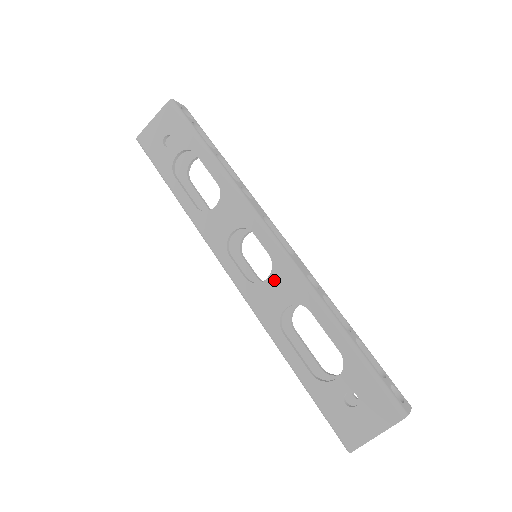
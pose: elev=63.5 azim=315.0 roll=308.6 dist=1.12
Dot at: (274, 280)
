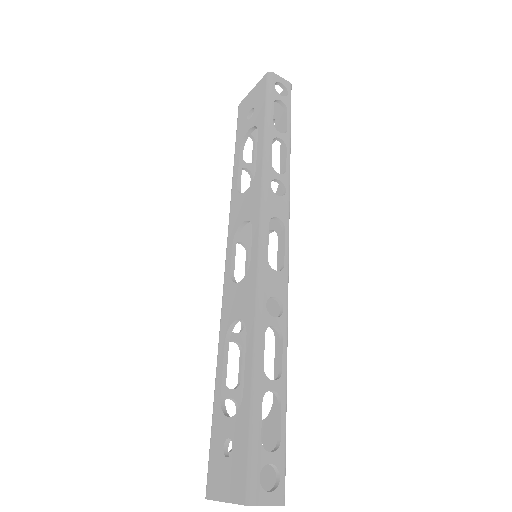
Dot at: (242, 286)
